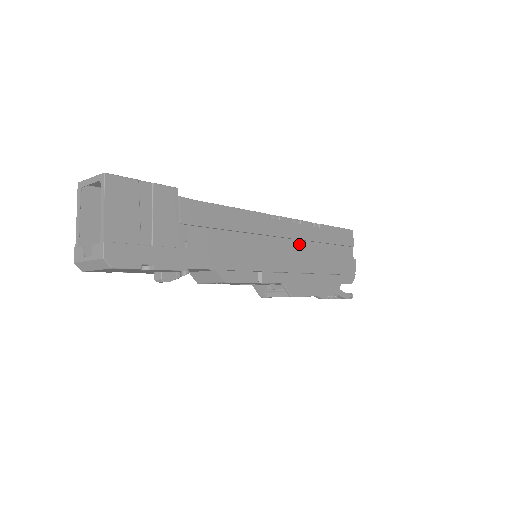
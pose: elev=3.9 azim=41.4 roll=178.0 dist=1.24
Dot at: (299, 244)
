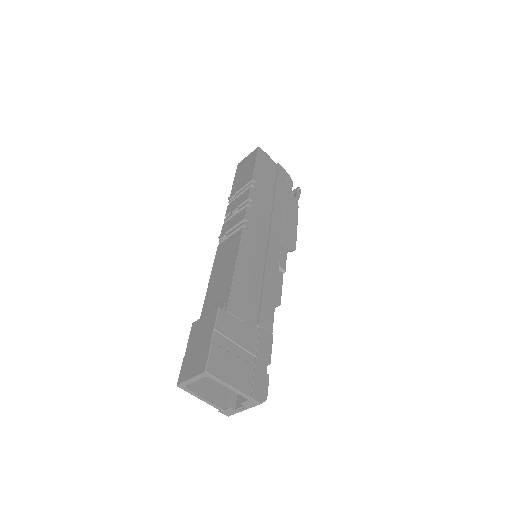
Dot at: (263, 213)
